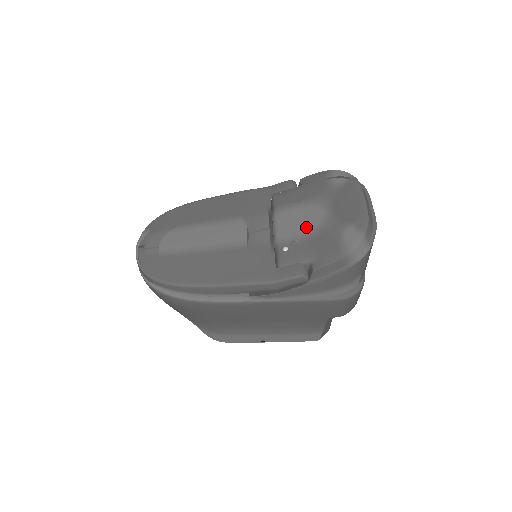
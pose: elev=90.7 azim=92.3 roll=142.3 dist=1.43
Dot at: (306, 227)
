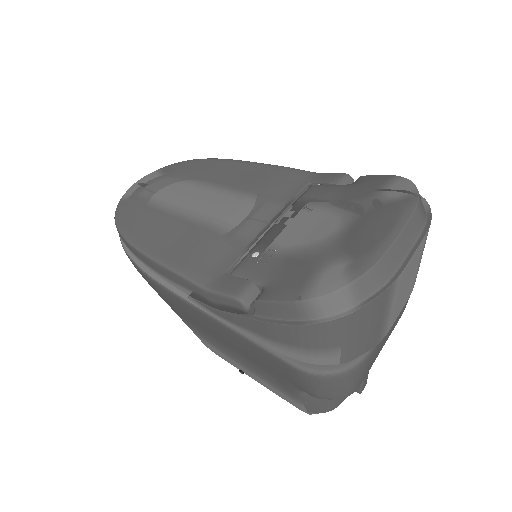
Dot at: (301, 238)
